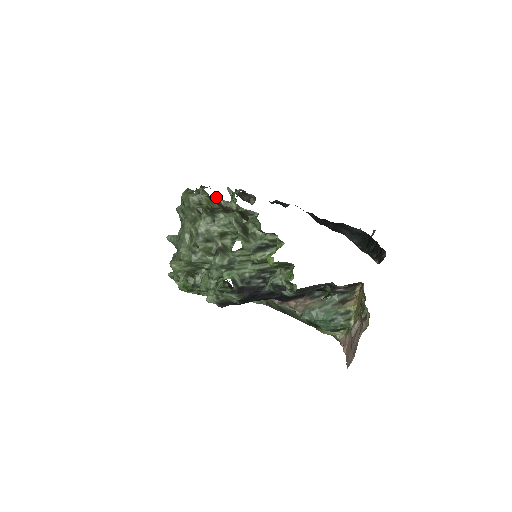
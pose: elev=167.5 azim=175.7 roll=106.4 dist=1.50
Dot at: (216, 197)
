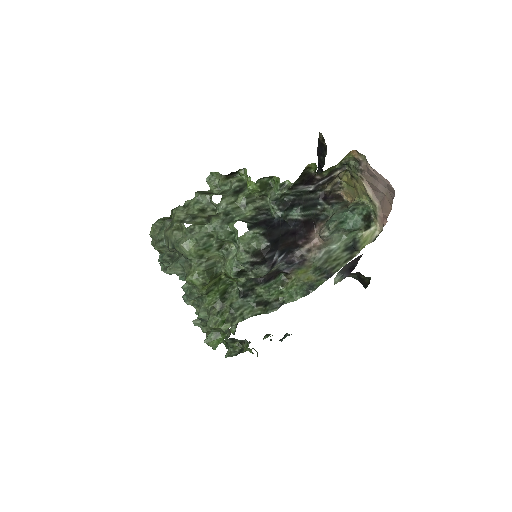
Dot at: occluded
